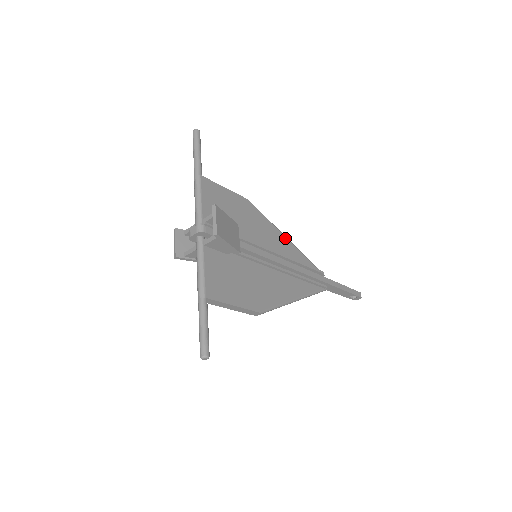
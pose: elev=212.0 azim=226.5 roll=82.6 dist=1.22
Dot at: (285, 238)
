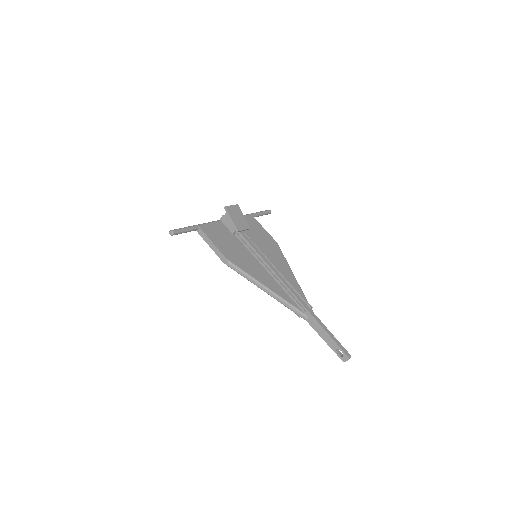
Dot at: (291, 272)
